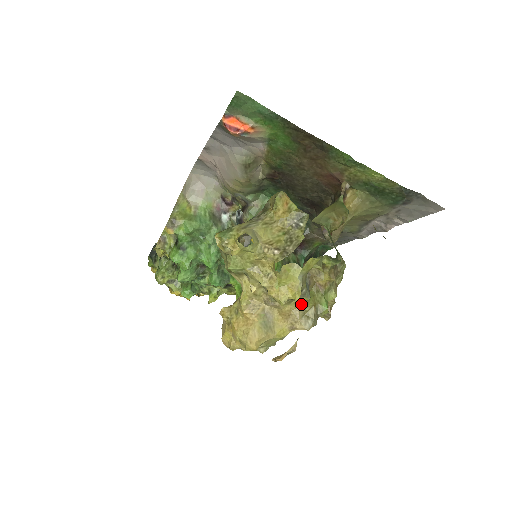
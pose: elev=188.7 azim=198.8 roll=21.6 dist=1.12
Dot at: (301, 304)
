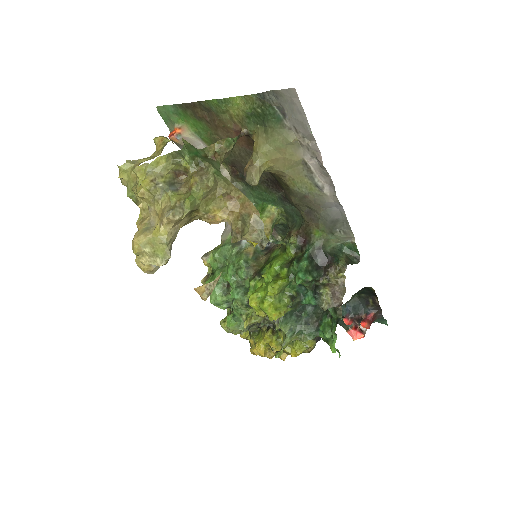
Dot at: (167, 202)
